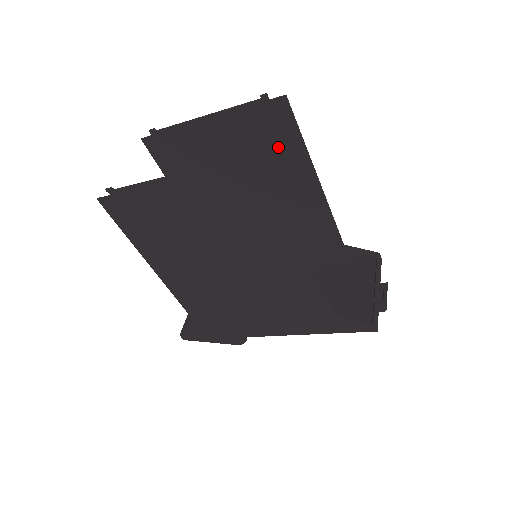
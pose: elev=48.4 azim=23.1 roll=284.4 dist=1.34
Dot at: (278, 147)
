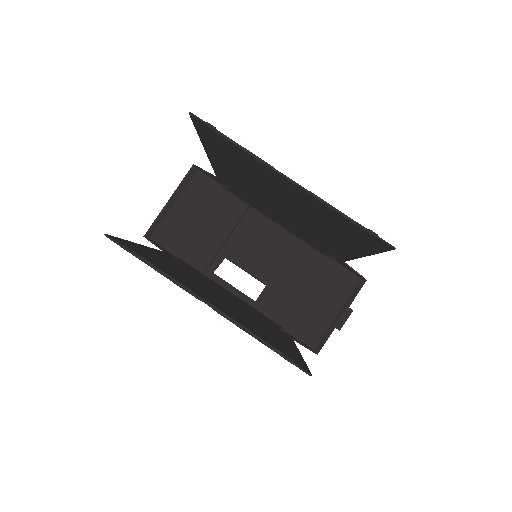
Dot at: (347, 236)
